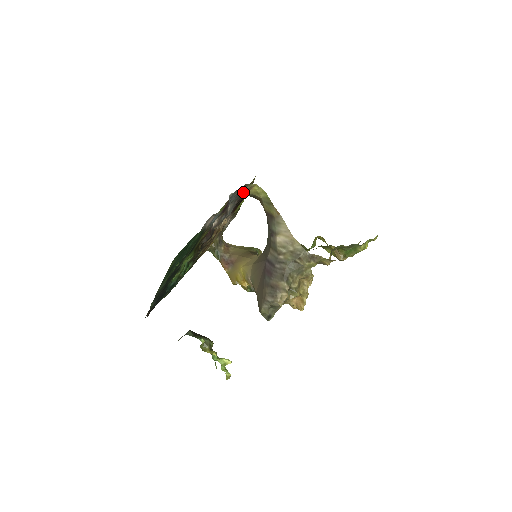
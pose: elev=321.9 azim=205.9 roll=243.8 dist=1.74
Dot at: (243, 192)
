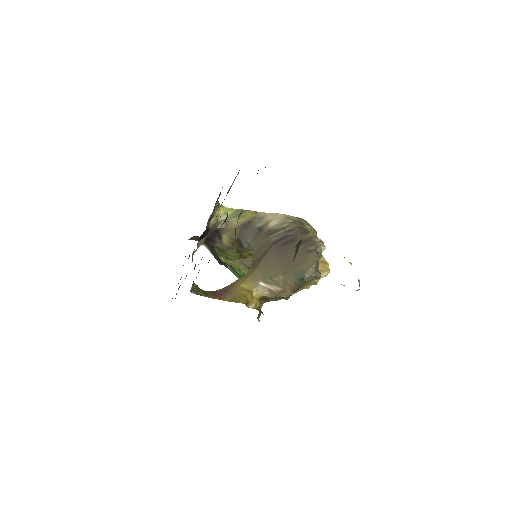
Dot at: (214, 210)
